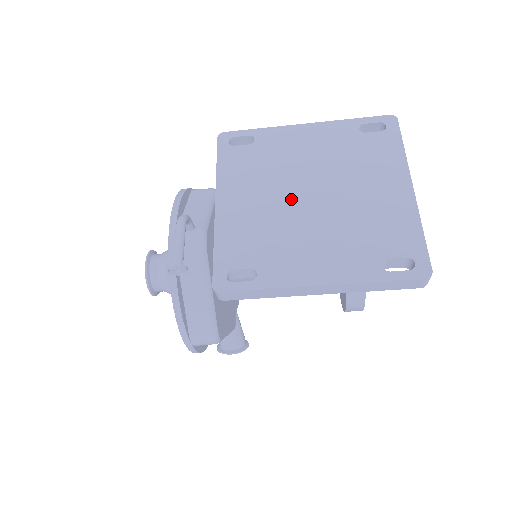
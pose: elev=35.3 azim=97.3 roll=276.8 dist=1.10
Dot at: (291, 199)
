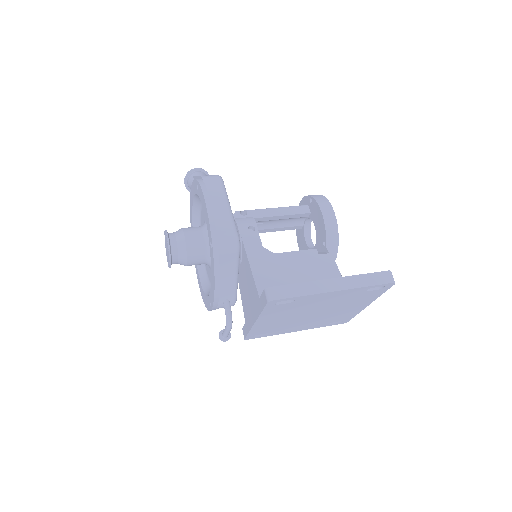
Dot at: (301, 316)
